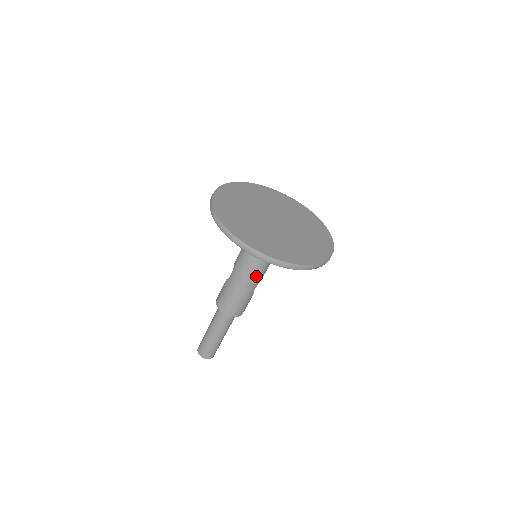
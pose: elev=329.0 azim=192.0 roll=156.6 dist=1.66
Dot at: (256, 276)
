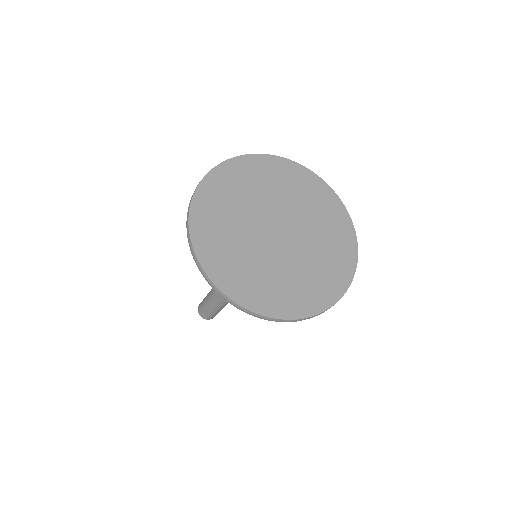
Dot at: occluded
